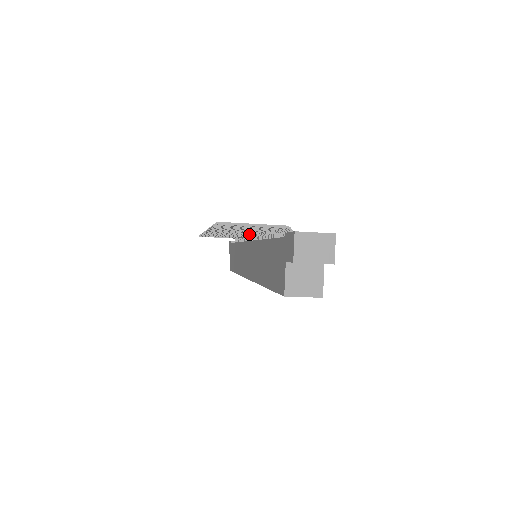
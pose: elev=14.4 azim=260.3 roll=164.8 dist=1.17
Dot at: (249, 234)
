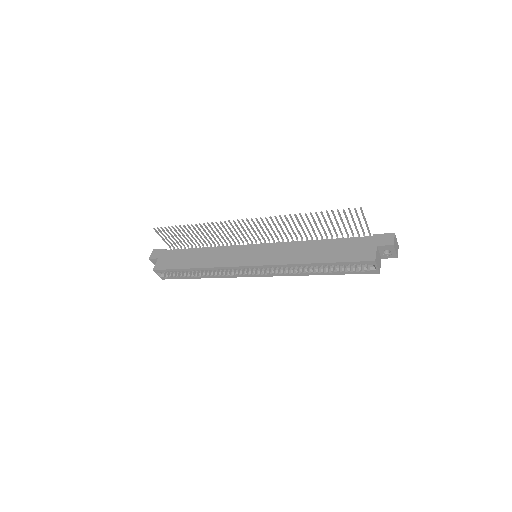
Dot at: (264, 239)
